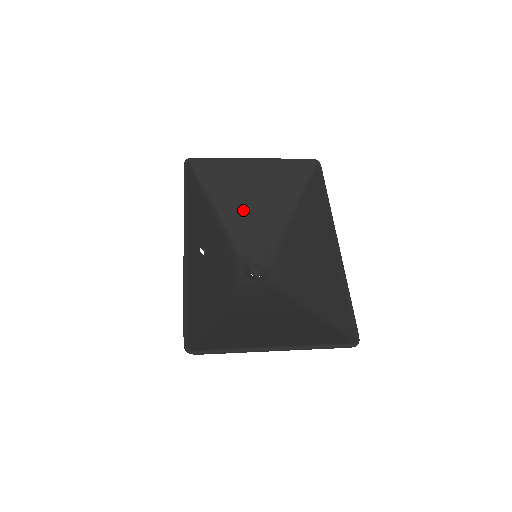
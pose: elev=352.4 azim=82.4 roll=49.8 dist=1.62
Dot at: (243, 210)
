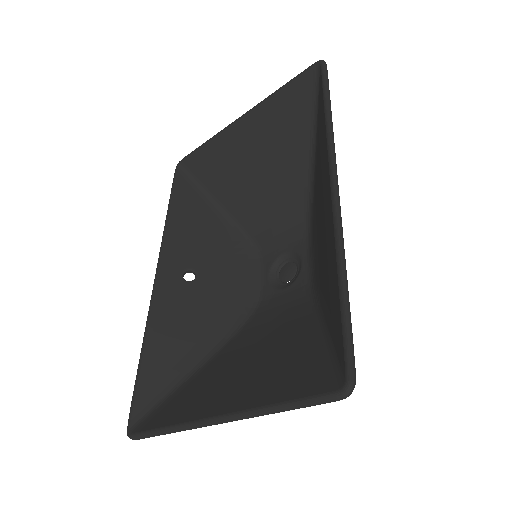
Dot at: (252, 193)
